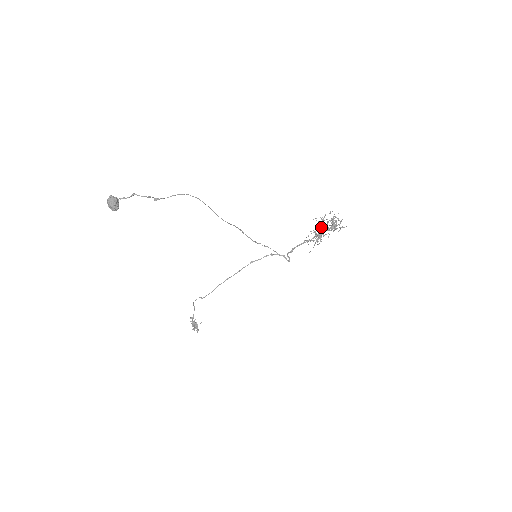
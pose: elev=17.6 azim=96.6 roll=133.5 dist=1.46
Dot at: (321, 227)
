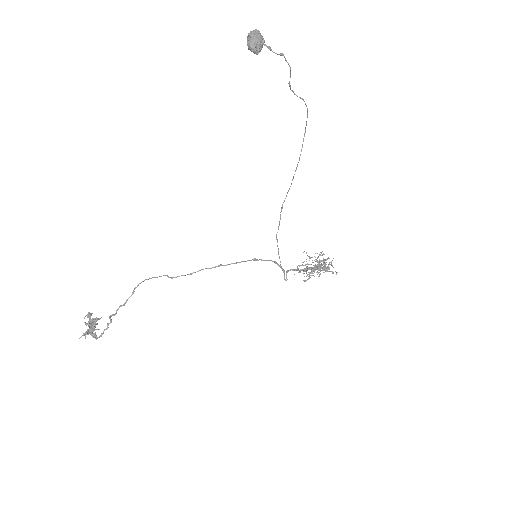
Dot at: occluded
